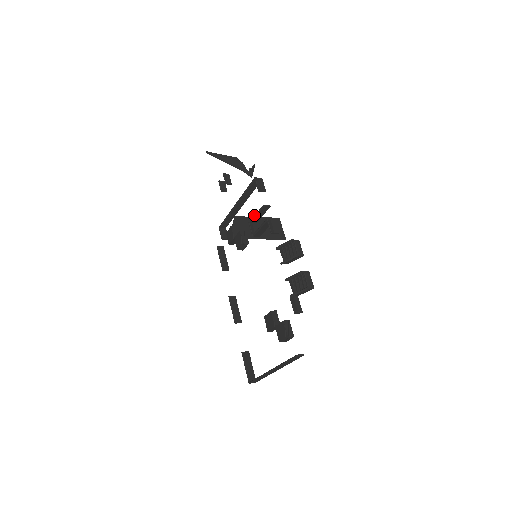
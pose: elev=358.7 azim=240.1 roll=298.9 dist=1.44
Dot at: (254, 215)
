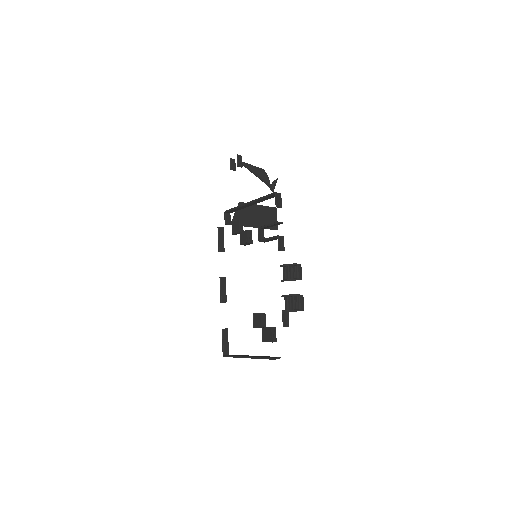
Dot at: (266, 225)
